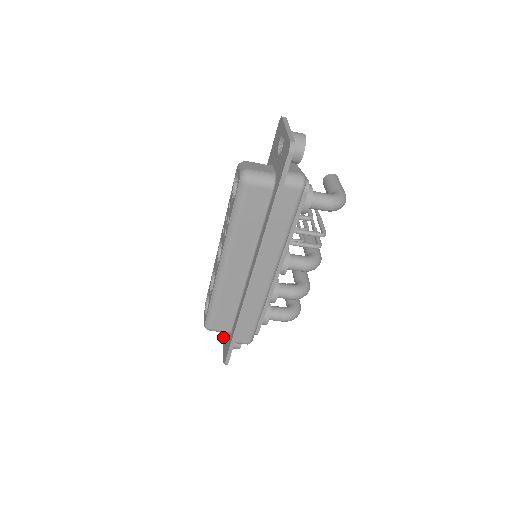
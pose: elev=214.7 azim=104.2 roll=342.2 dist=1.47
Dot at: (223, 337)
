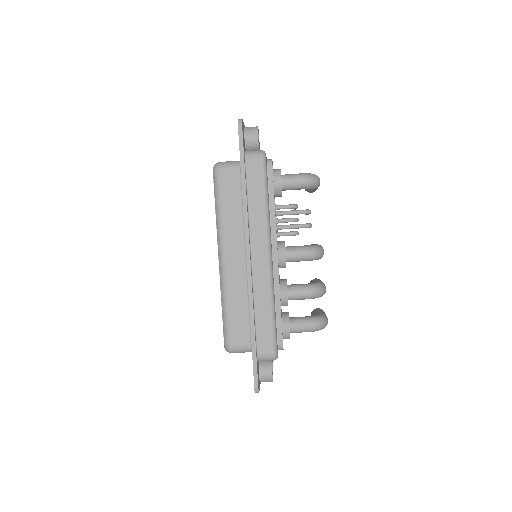
Dot at: occluded
